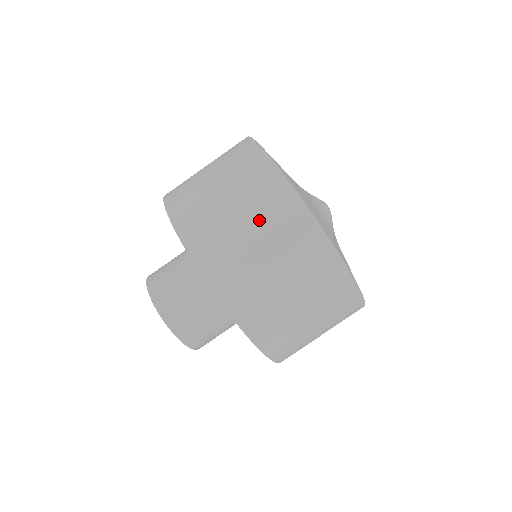
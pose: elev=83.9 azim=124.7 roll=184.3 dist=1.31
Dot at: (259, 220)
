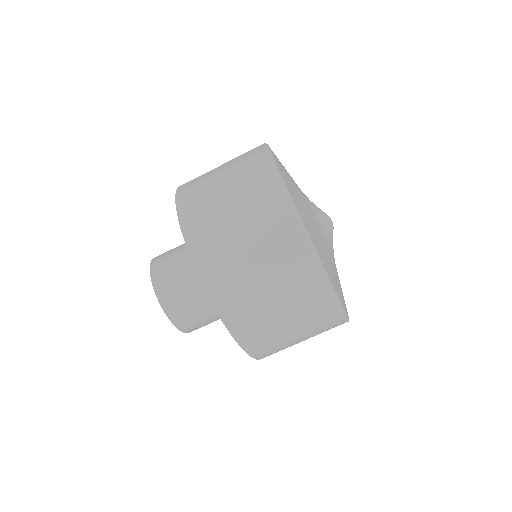
Dot at: (243, 196)
